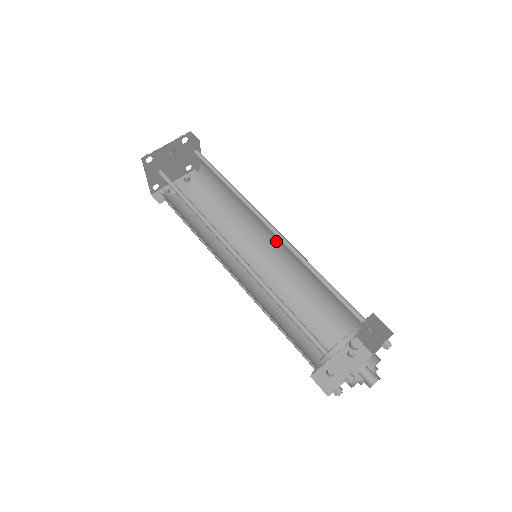
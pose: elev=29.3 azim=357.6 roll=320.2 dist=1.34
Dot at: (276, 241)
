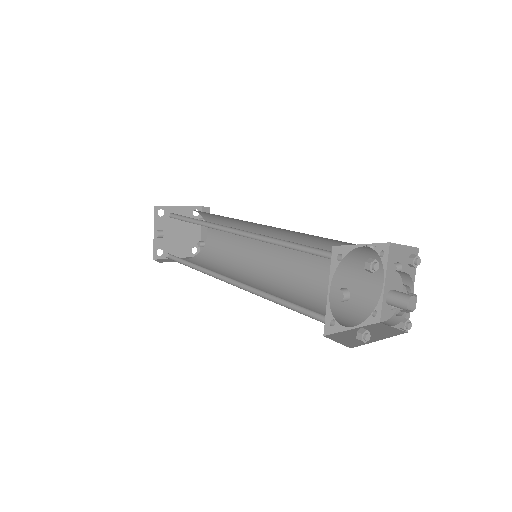
Dot at: occluded
